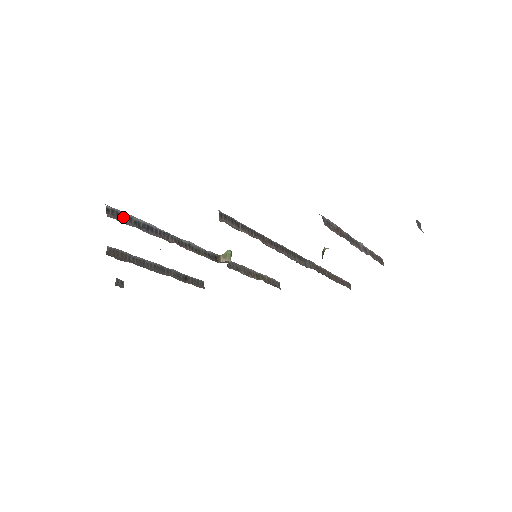
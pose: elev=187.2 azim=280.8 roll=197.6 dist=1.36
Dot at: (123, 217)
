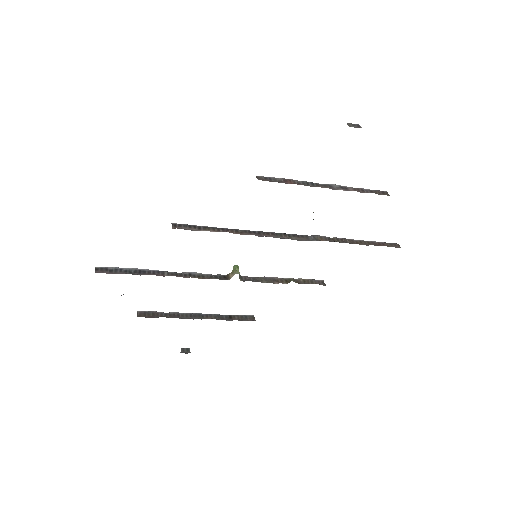
Dot at: (113, 270)
